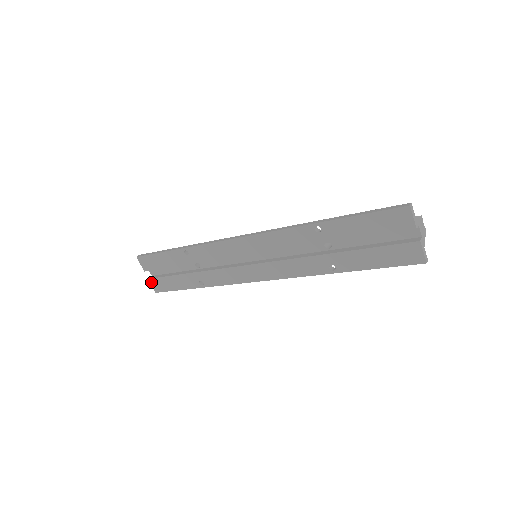
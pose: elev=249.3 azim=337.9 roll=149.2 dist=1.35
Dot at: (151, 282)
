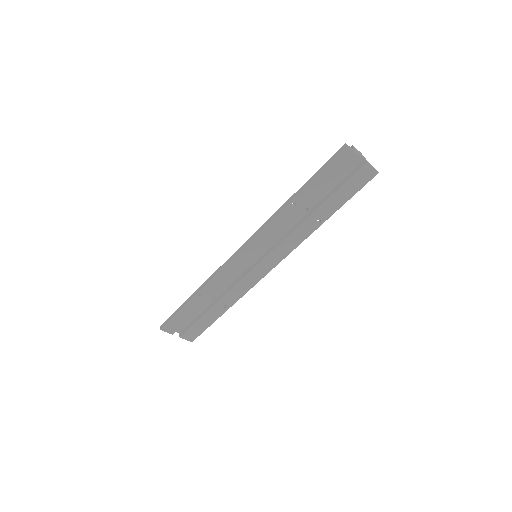
Dot at: (183, 338)
